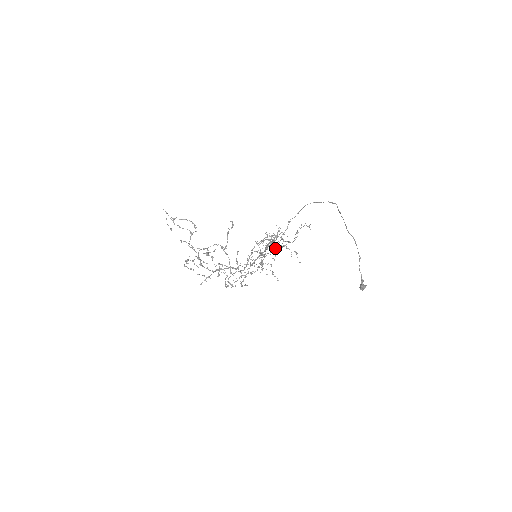
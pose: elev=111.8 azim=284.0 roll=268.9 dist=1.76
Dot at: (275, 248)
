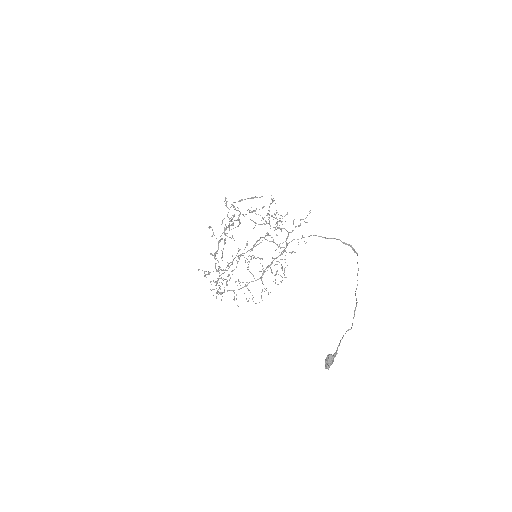
Dot at: (270, 203)
